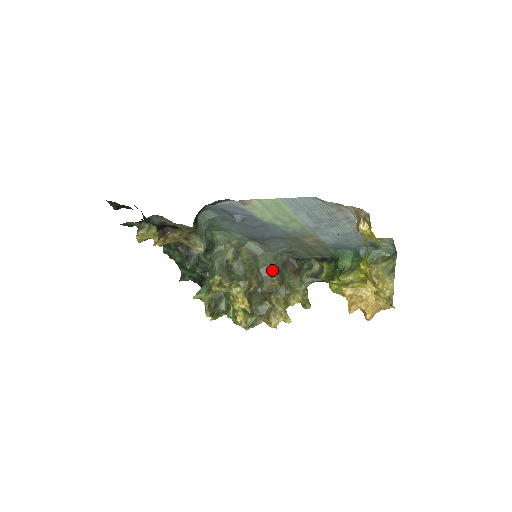
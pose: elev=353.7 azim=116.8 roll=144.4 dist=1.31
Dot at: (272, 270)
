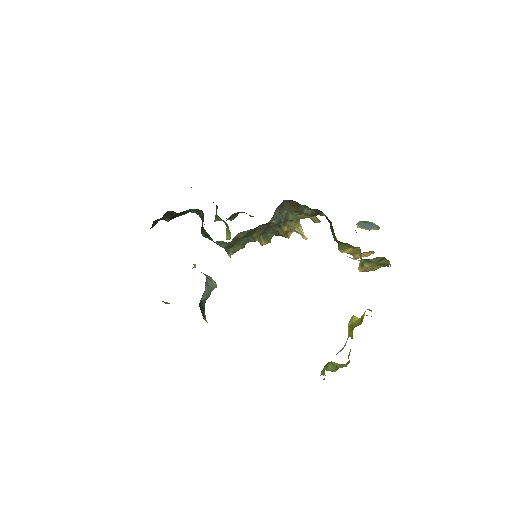
Dot at: occluded
